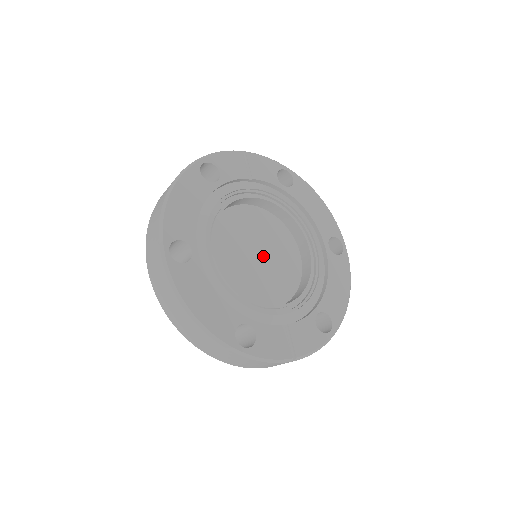
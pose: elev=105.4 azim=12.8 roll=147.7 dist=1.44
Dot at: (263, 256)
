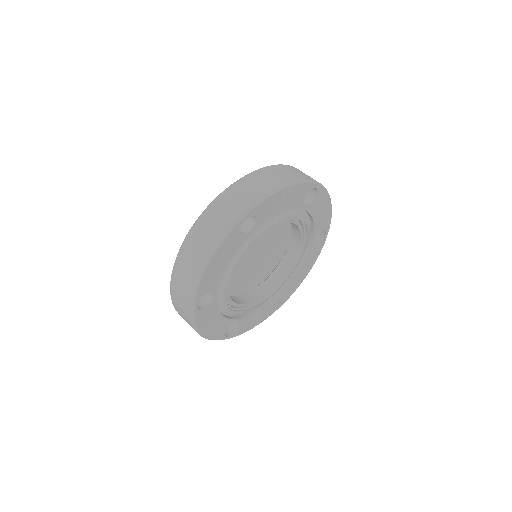
Dot at: (261, 248)
